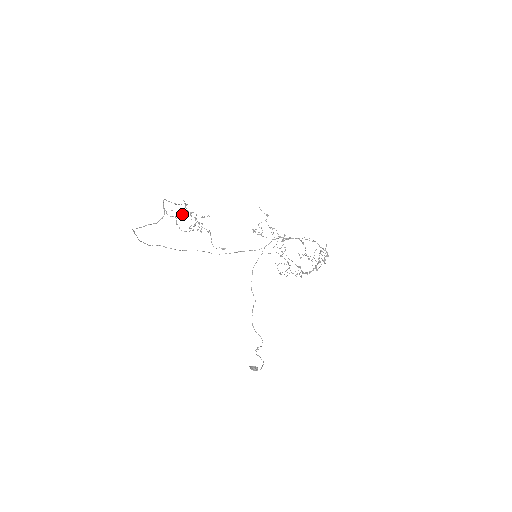
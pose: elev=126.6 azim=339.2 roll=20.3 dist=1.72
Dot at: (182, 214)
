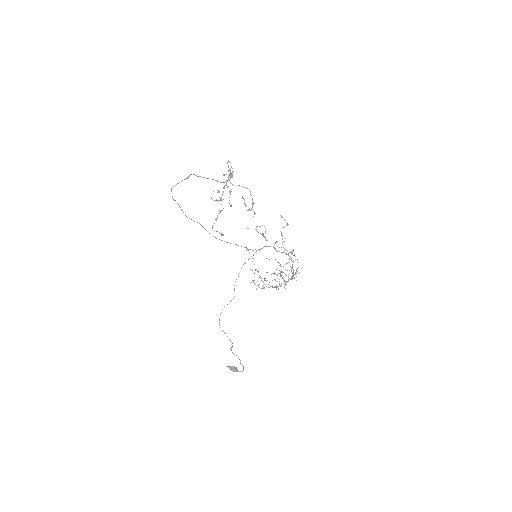
Dot at: occluded
